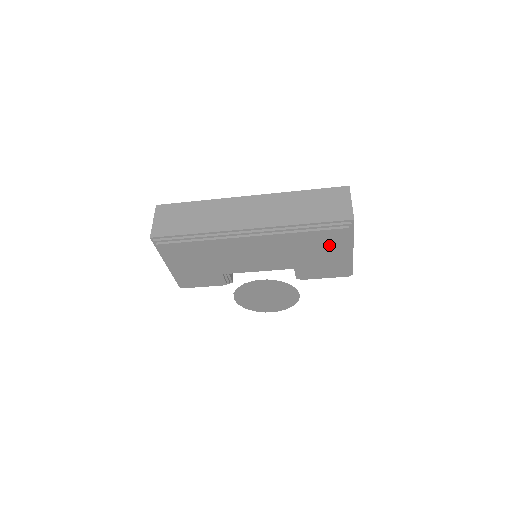
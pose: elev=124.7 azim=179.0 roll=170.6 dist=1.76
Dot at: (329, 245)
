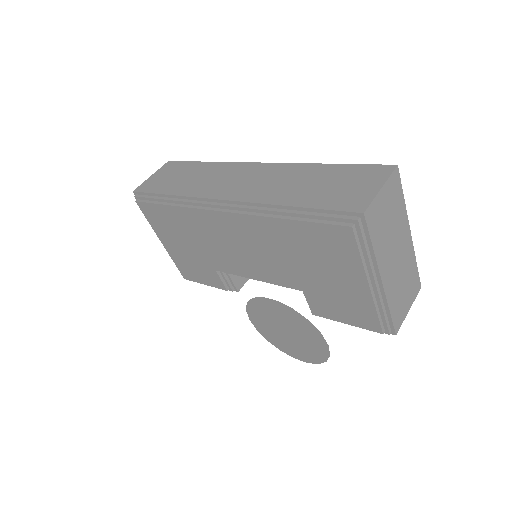
Dot at: (332, 257)
